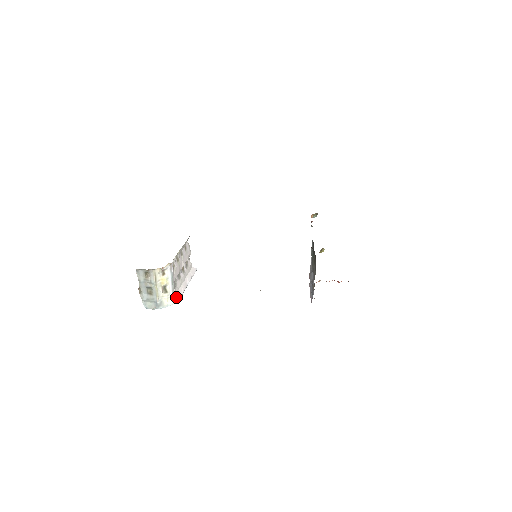
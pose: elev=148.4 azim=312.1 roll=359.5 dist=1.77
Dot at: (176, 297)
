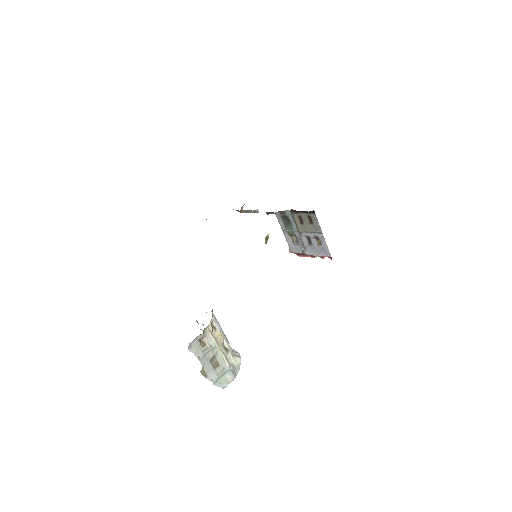
Dot at: (235, 352)
